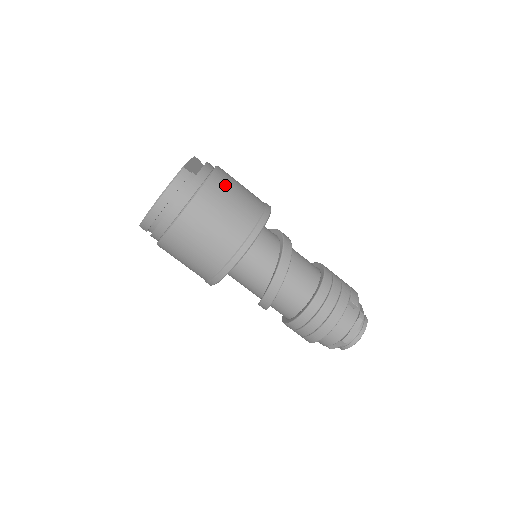
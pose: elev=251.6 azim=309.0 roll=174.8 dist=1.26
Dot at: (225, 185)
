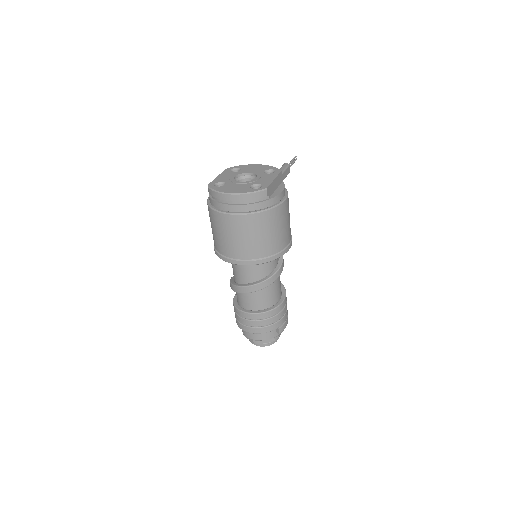
Dot at: (279, 218)
